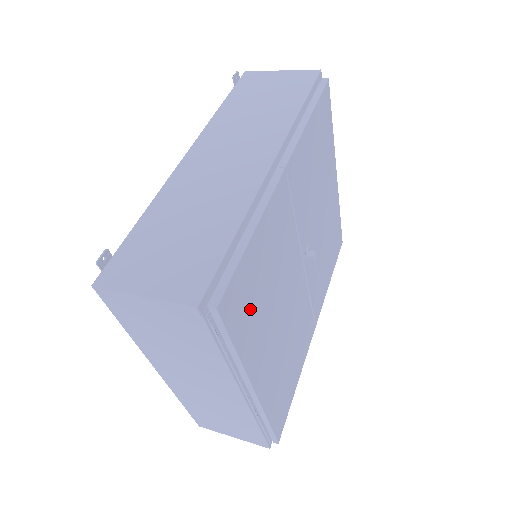
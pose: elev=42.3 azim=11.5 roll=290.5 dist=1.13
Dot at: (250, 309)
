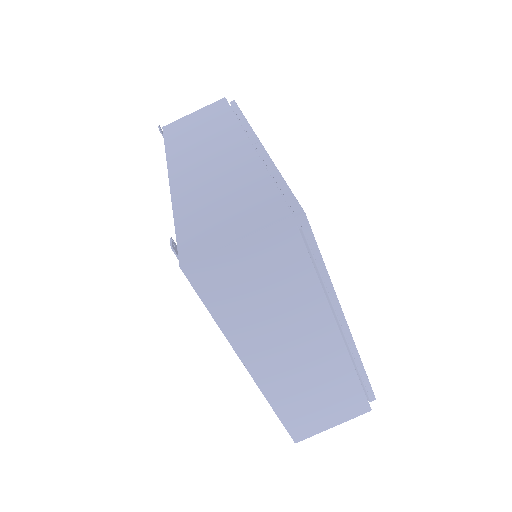
Dot at: occluded
